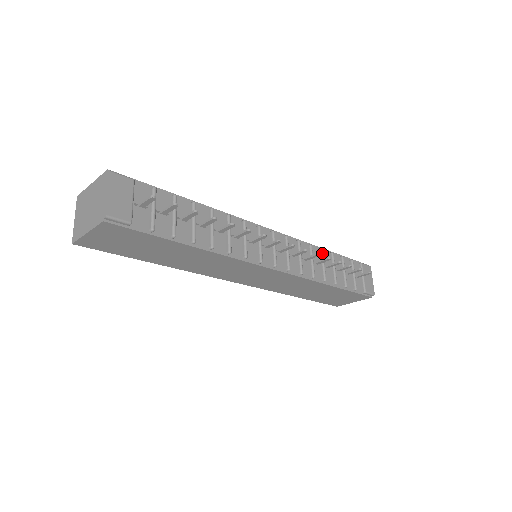
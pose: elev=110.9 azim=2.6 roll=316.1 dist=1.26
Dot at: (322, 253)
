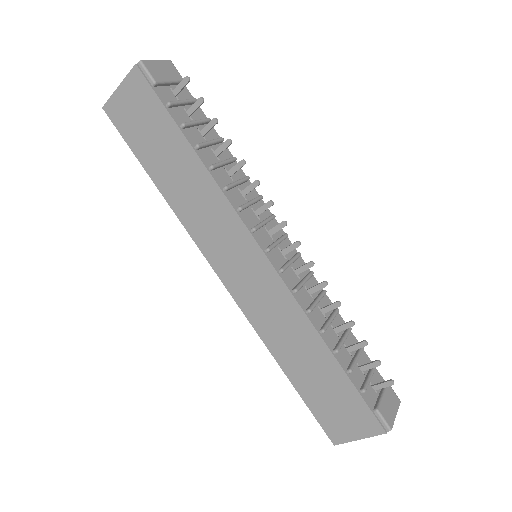
Dot at: (335, 311)
